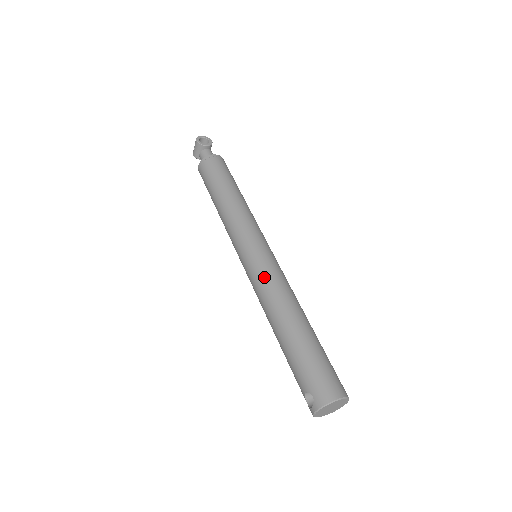
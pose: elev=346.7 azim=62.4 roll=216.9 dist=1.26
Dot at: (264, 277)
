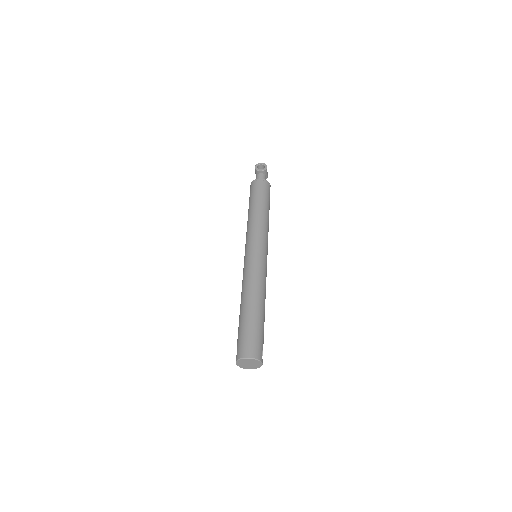
Dot at: (246, 271)
